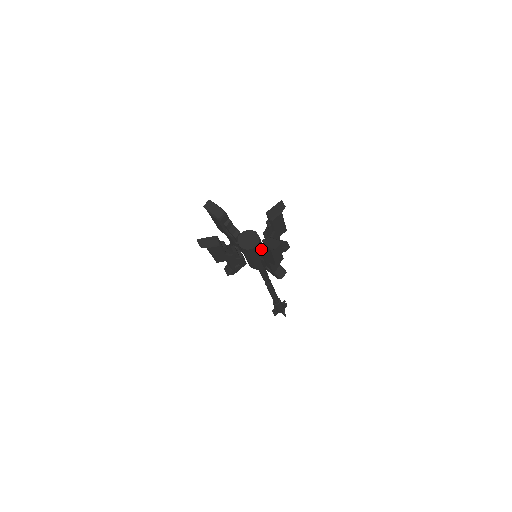
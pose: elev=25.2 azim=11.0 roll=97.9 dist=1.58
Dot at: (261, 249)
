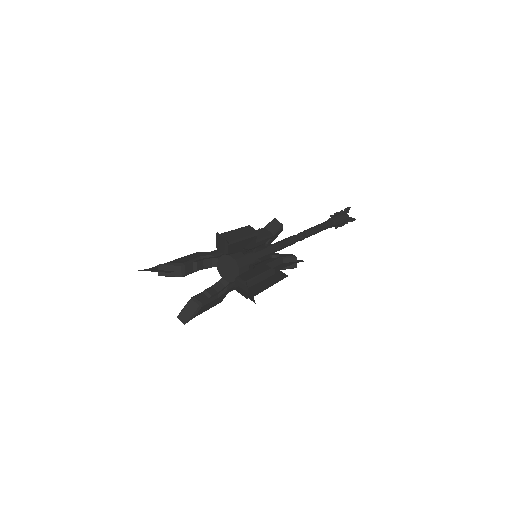
Dot at: (249, 263)
